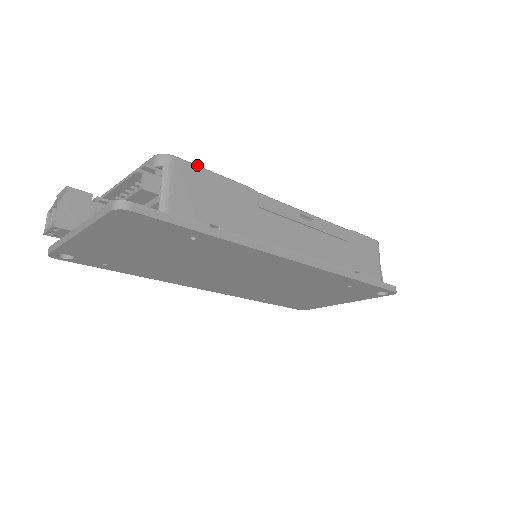
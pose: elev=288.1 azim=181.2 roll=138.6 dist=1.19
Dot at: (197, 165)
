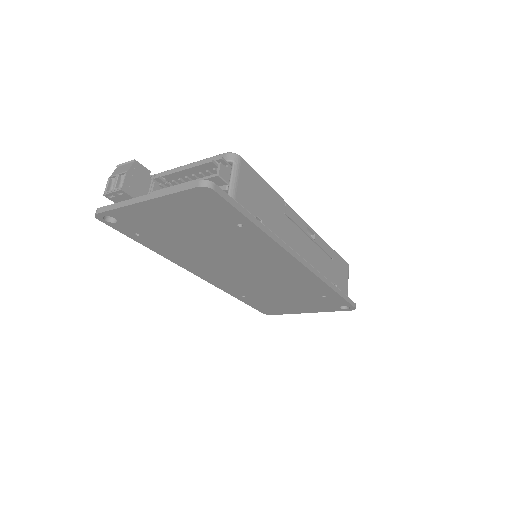
Dot at: occluded
